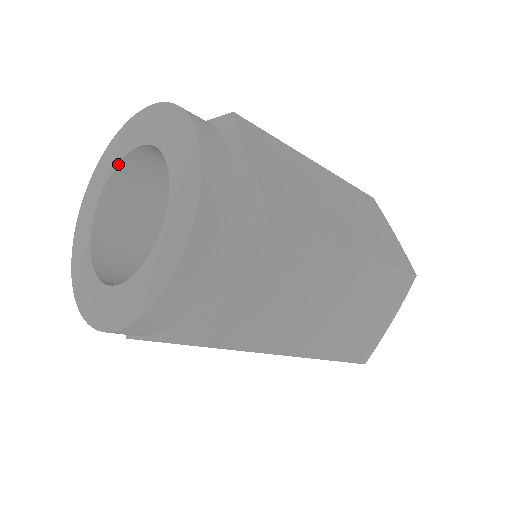
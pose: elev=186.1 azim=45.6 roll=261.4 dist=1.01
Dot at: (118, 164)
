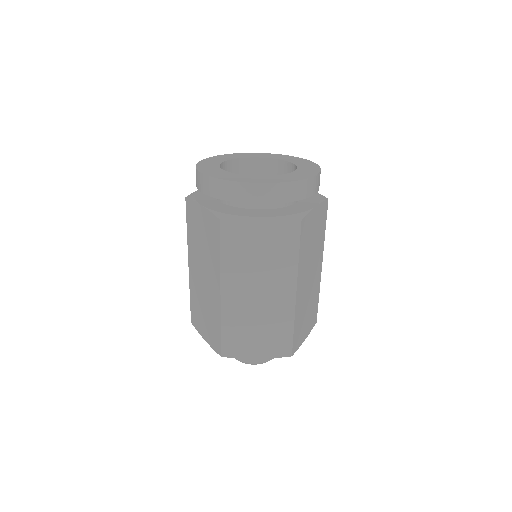
Dot at: (238, 158)
